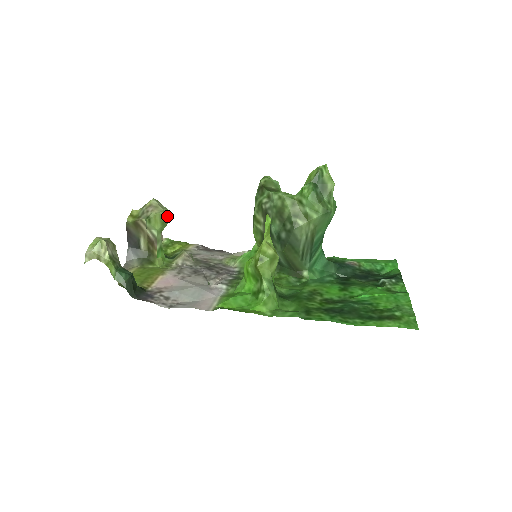
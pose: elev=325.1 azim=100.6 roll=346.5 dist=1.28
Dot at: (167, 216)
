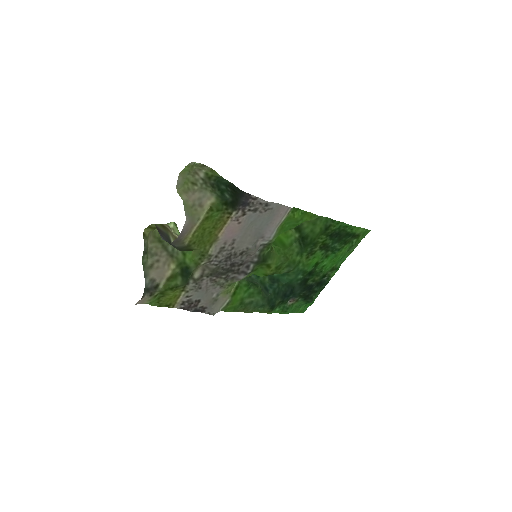
Dot at: occluded
